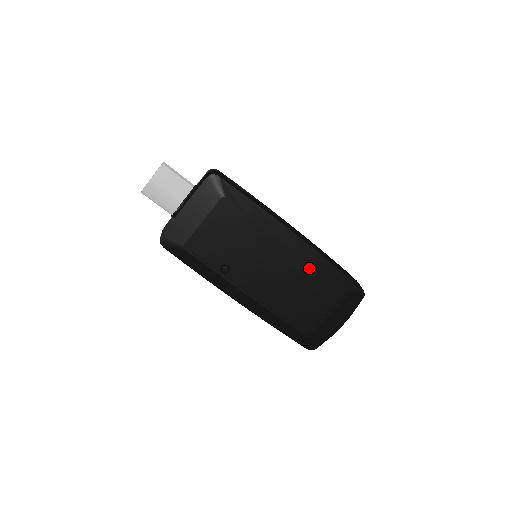
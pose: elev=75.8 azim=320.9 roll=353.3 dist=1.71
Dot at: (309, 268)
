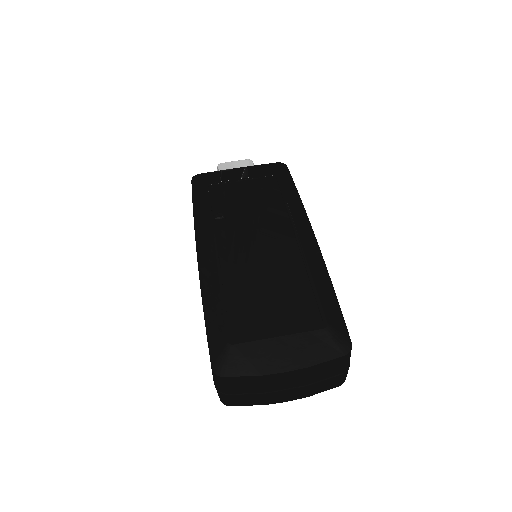
Dot at: (303, 270)
